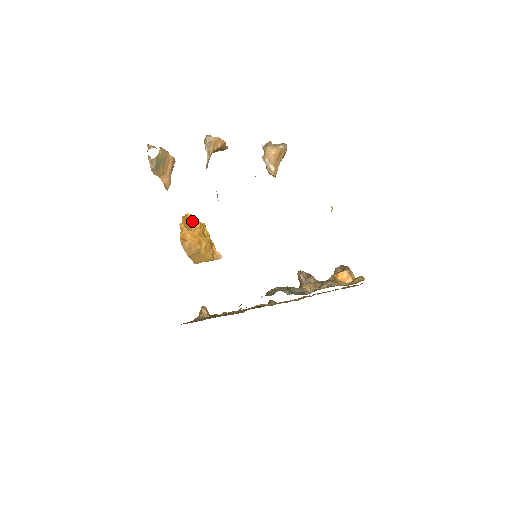
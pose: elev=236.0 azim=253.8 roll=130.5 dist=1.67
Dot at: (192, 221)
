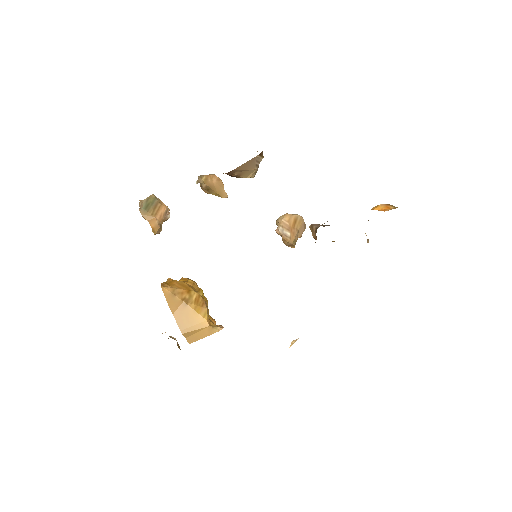
Dot at: (184, 279)
